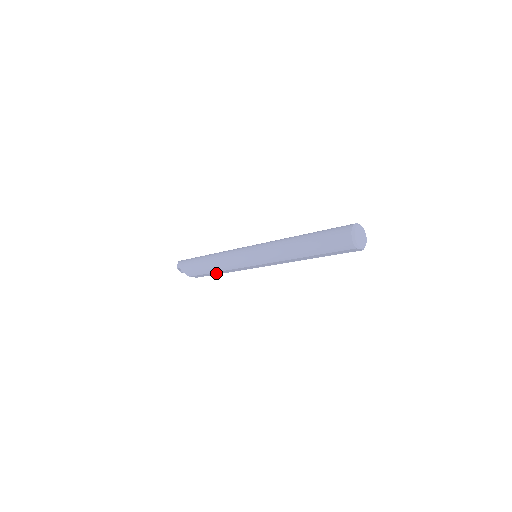
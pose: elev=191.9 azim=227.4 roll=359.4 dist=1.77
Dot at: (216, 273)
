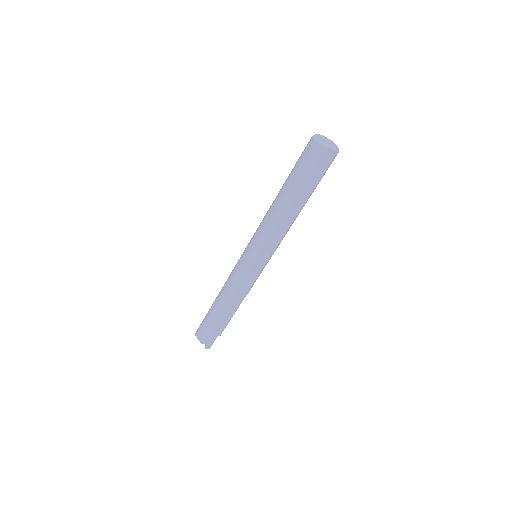
Dot at: (231, 310)
